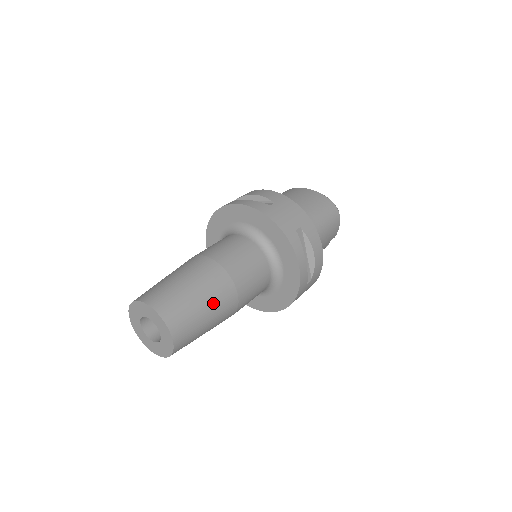
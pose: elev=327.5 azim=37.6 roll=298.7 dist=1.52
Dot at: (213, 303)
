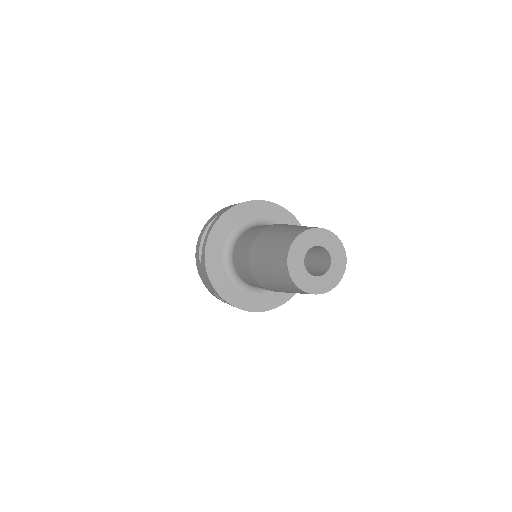
Dot at: occluded
